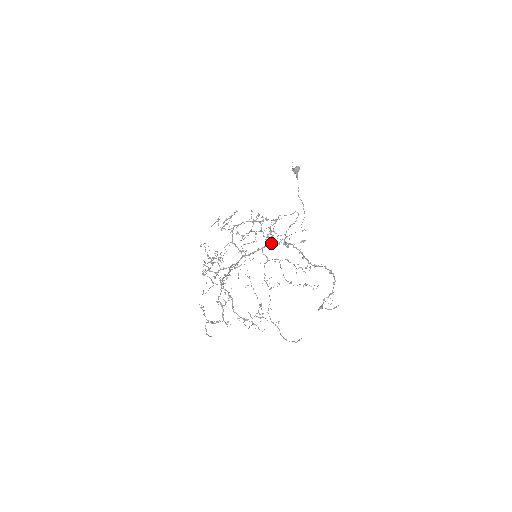
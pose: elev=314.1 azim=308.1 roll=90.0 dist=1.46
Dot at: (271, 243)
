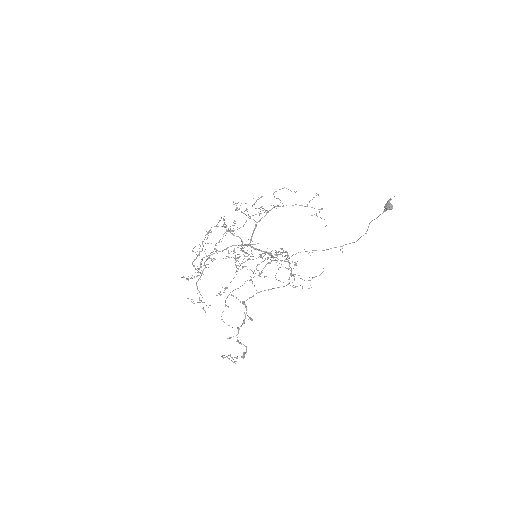
Dot at: (233, 295)
